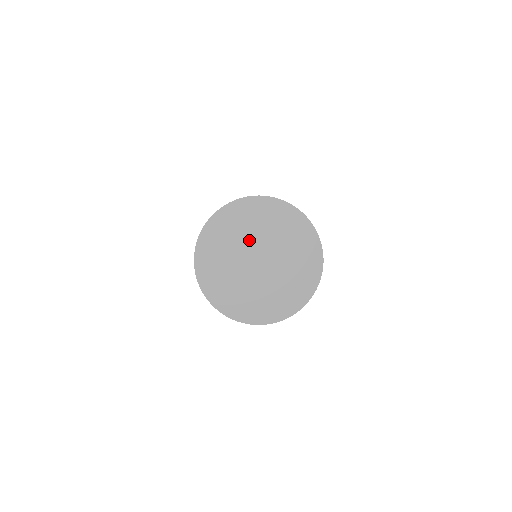
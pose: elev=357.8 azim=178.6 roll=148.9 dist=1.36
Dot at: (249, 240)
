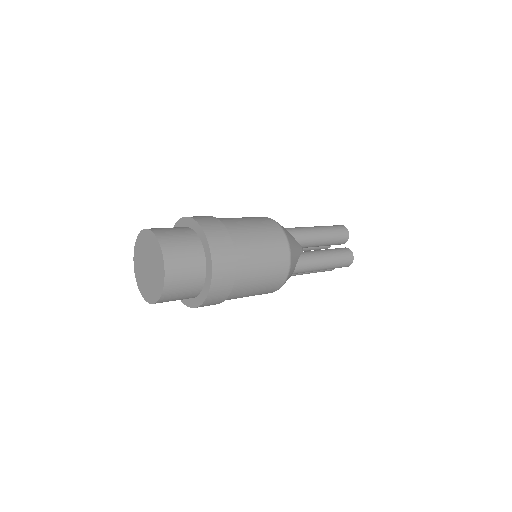
Dot at: (149, 250)
